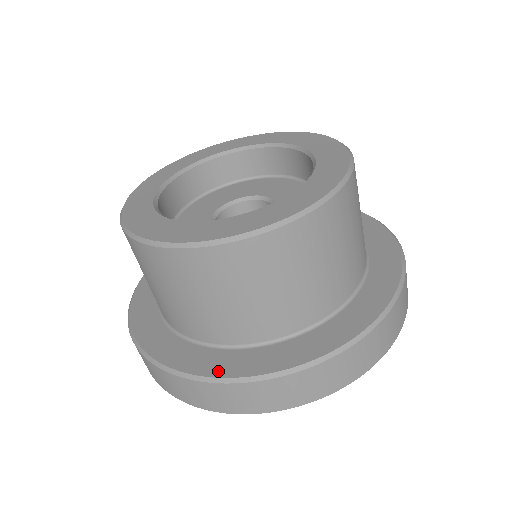
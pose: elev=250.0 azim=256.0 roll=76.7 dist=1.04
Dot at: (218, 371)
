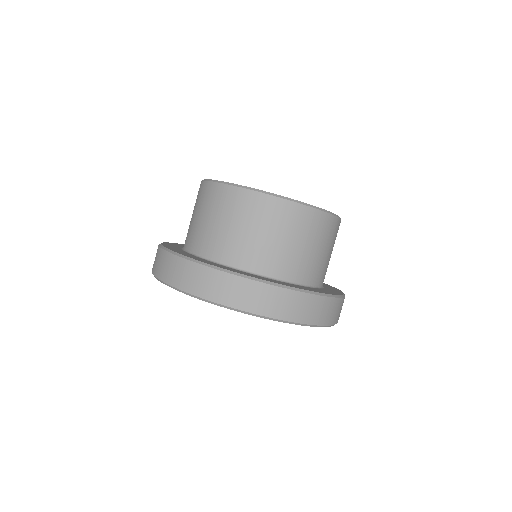
Dot at: (214, 265)
